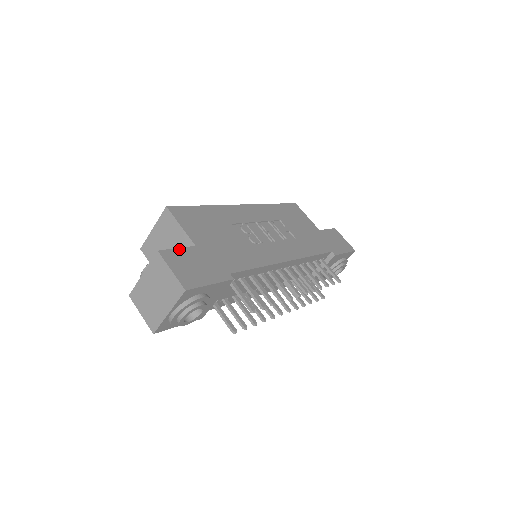
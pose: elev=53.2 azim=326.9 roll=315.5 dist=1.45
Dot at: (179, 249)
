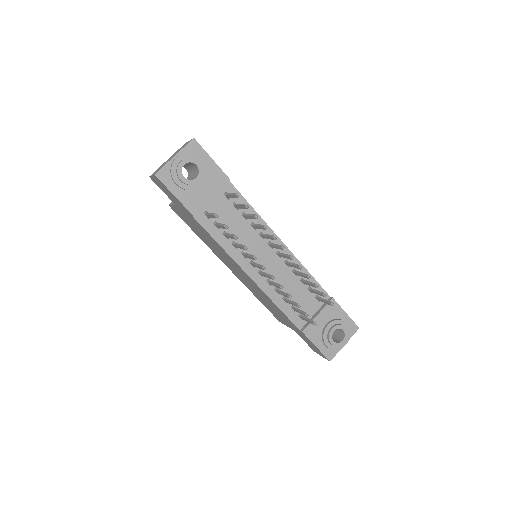
Dot at: occluded
